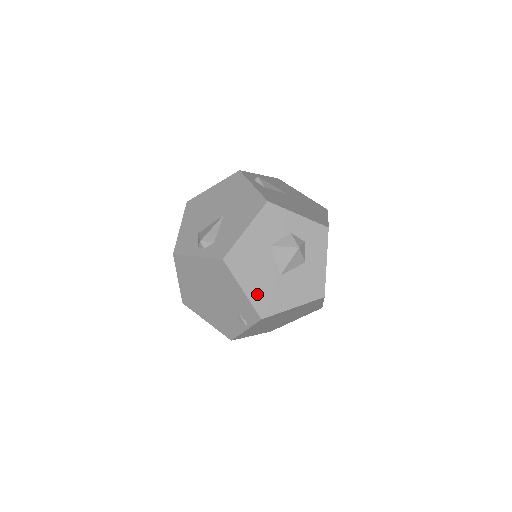
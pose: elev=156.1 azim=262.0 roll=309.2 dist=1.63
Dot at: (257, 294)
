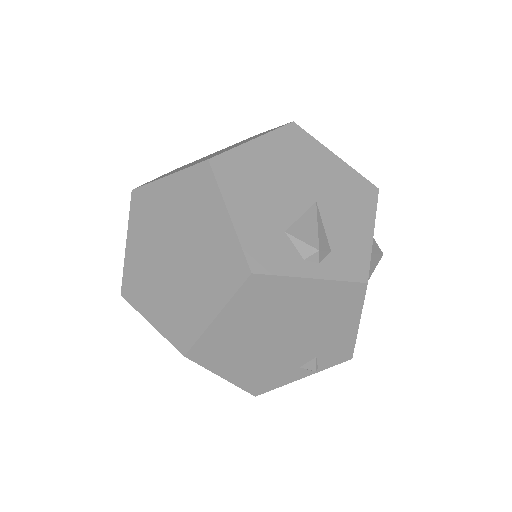
Dot at: occluded
